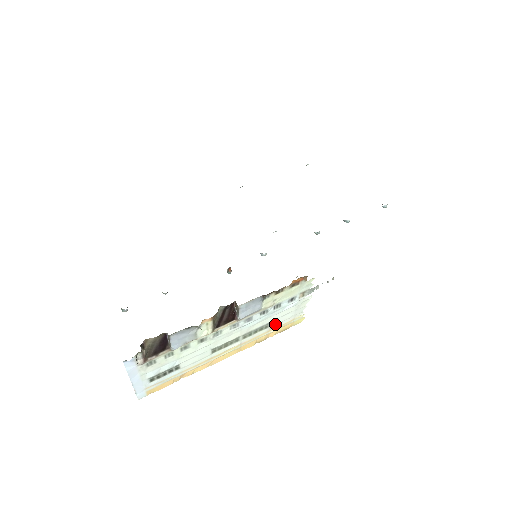
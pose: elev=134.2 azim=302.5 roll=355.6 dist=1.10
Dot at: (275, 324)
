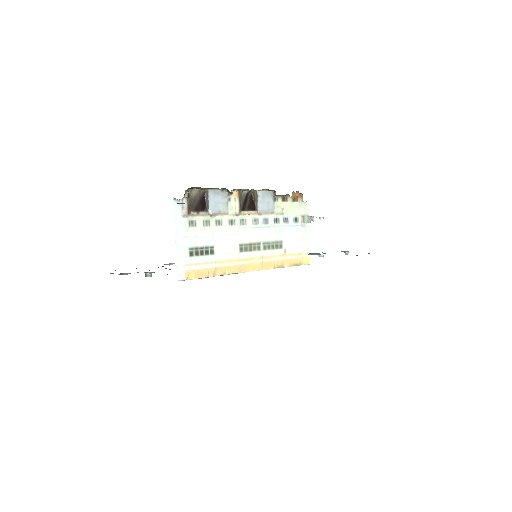
Dot at: (287, 248)
